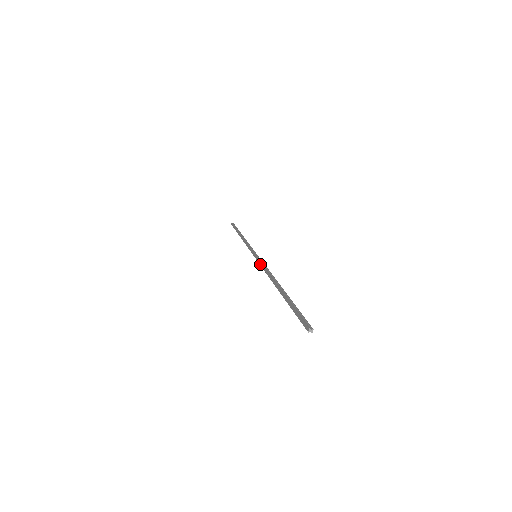
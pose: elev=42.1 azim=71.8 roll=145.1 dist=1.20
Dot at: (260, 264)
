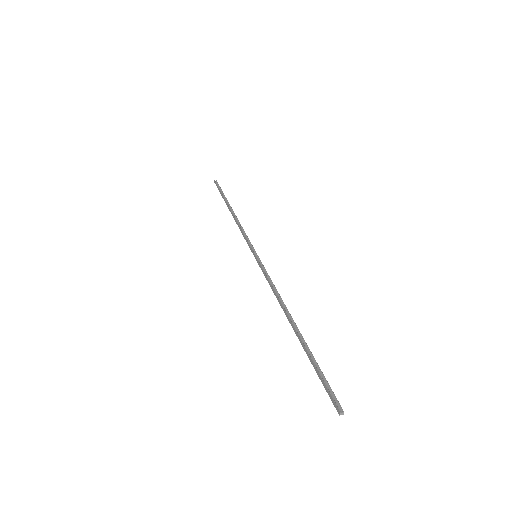
Dot at: (264, 274)
